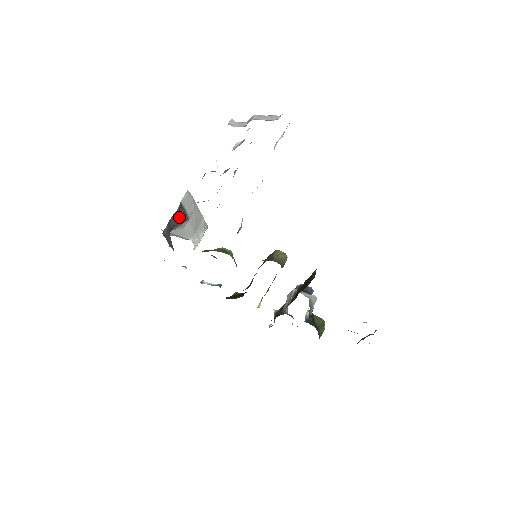
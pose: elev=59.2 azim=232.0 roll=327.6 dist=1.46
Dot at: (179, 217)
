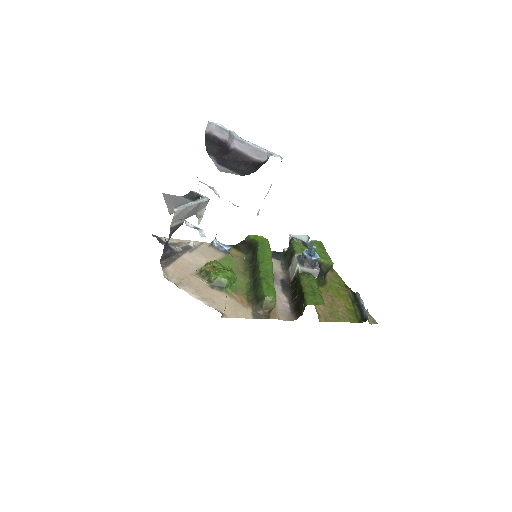
Dot at: occluded
